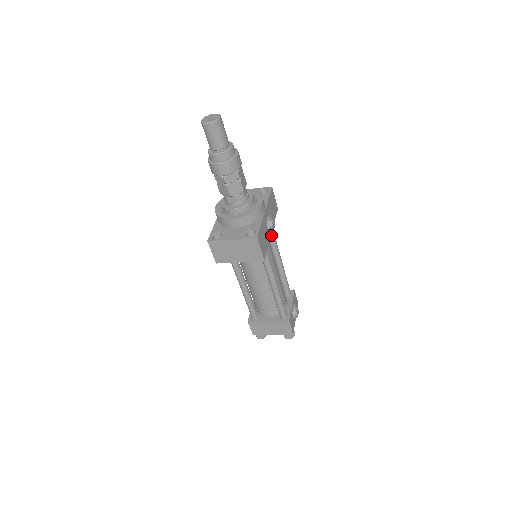
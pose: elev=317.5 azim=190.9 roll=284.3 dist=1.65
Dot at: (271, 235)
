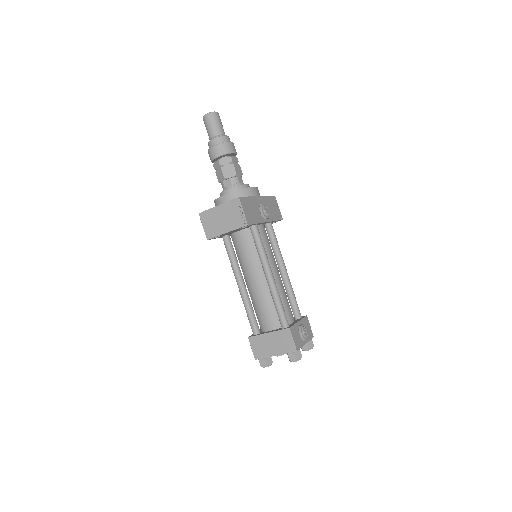
Dot at: (271, 235)
